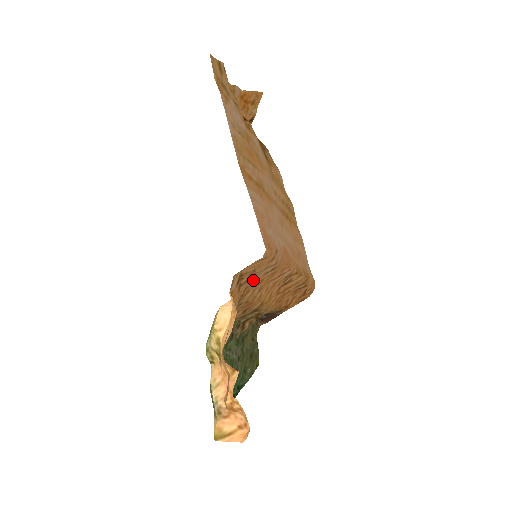
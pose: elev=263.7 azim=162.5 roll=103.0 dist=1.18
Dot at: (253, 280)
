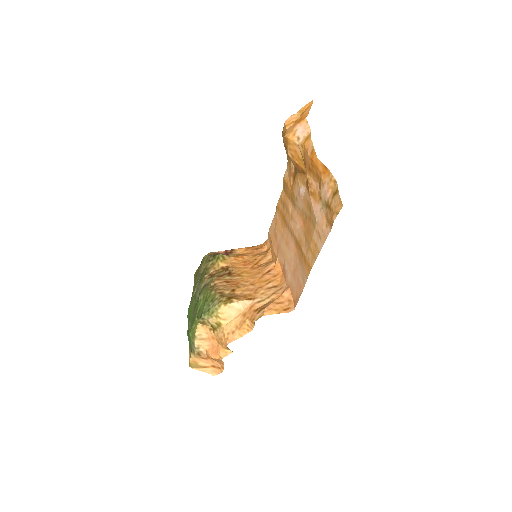
Dot at: (261, 297)
